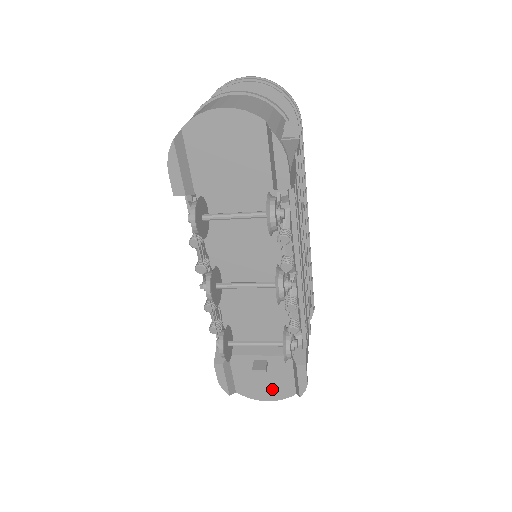
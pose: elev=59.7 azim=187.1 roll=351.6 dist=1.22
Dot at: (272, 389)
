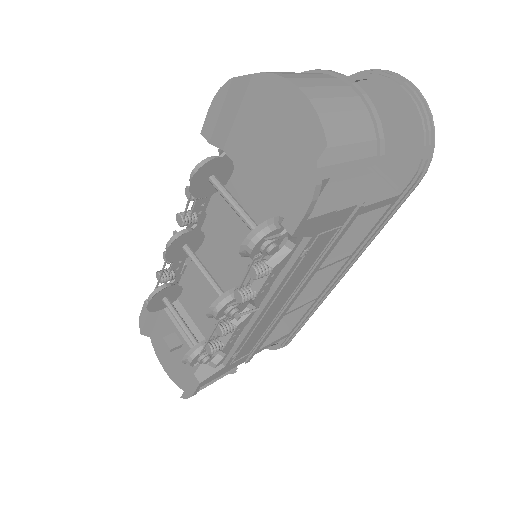
Dot at: (172, 366)
